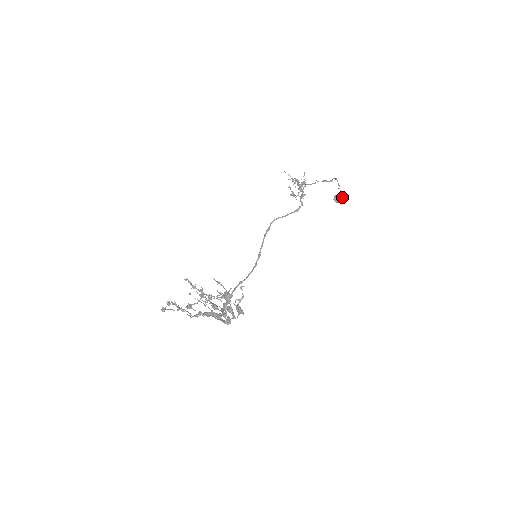
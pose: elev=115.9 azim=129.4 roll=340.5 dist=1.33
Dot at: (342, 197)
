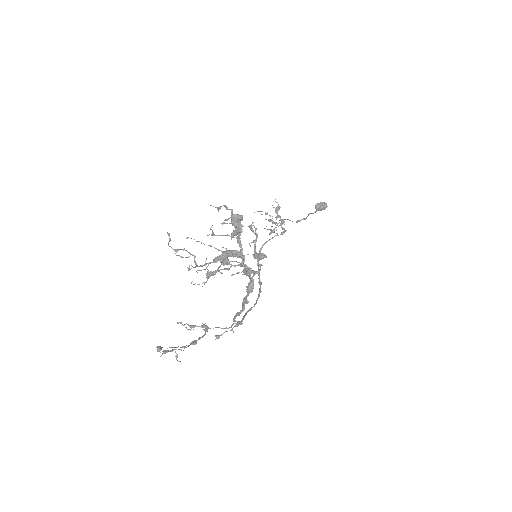
Dot at: (323, 203)
